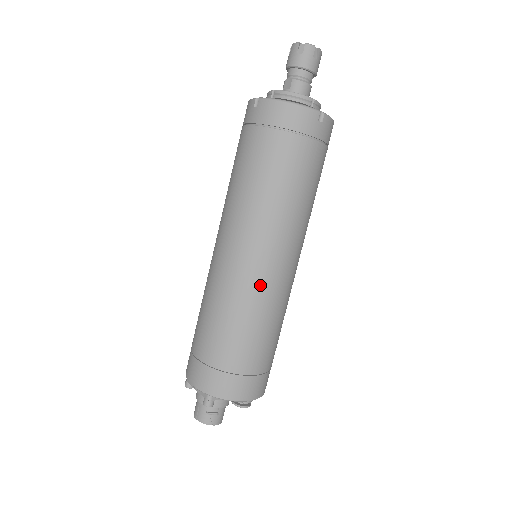
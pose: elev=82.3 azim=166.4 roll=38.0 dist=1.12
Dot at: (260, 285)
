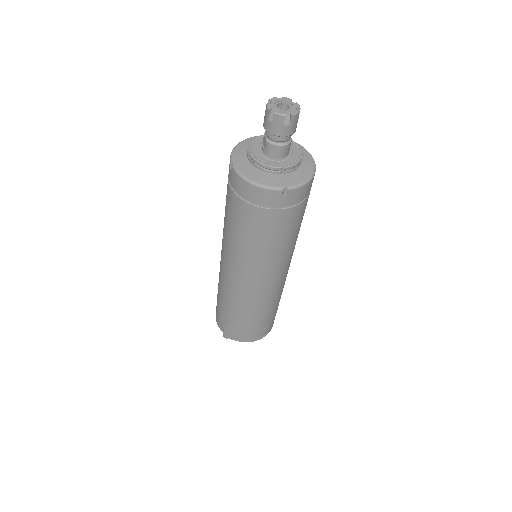
Dot at: (247, 293)
